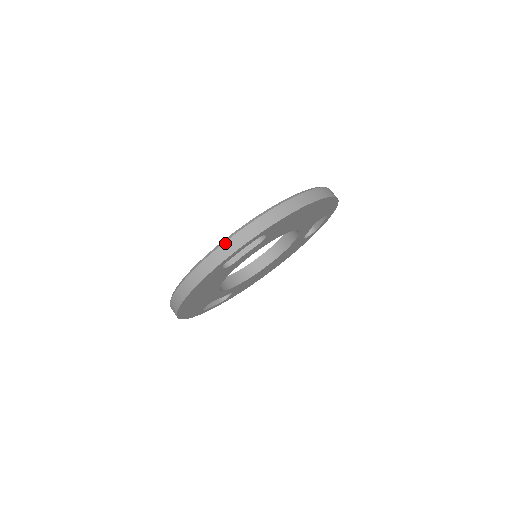
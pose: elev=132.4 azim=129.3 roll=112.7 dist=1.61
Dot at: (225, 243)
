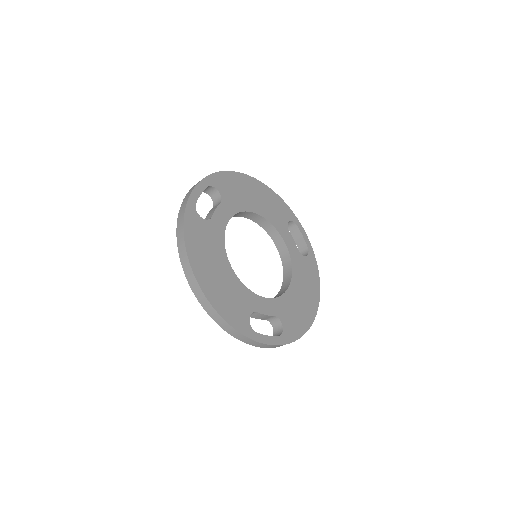
Dot at: (185, 196)
